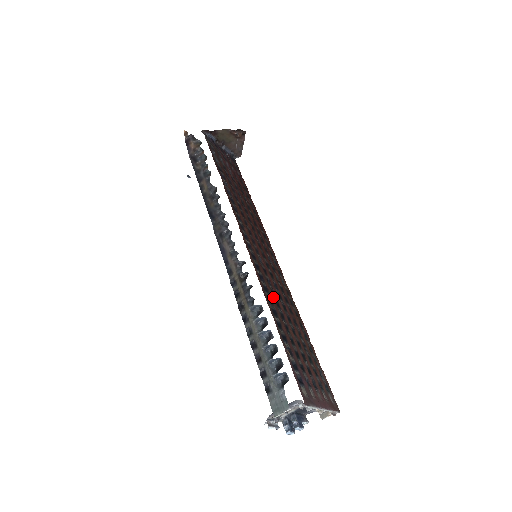
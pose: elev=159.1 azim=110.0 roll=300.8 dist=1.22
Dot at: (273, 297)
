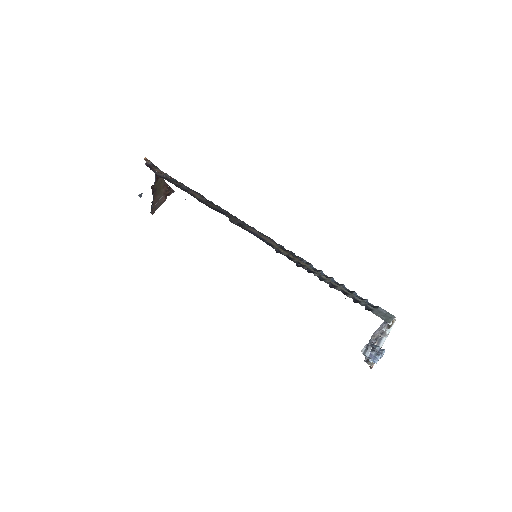
Dot at: occluded
